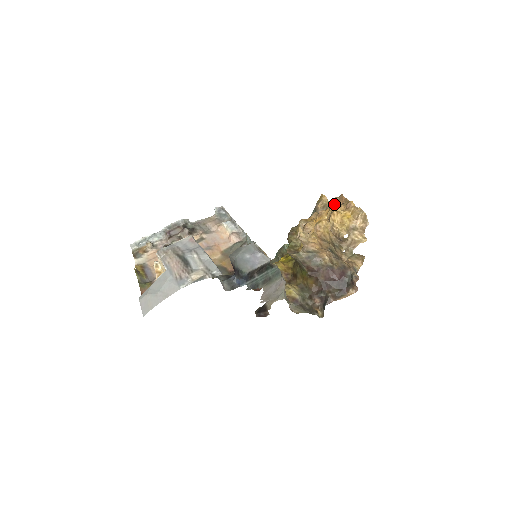
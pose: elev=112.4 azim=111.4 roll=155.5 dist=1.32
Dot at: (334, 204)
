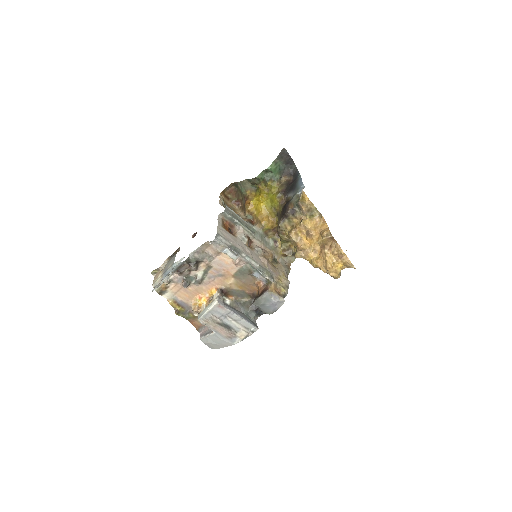
Dot at: (325, 239)
